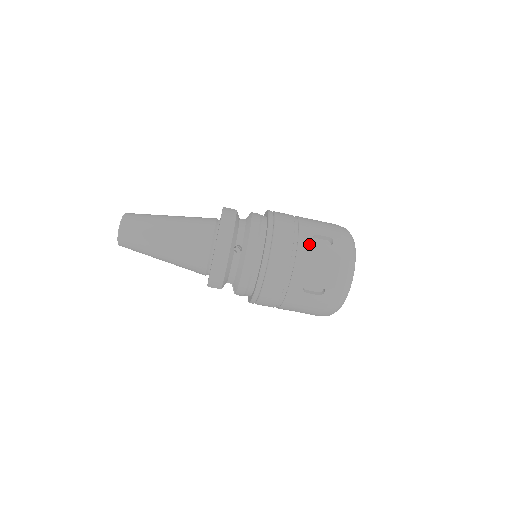
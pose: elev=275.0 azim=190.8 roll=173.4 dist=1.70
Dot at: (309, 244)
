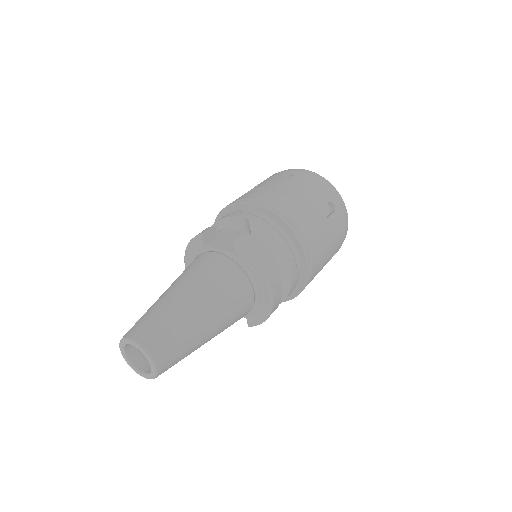
Dot at: (326, 225)
